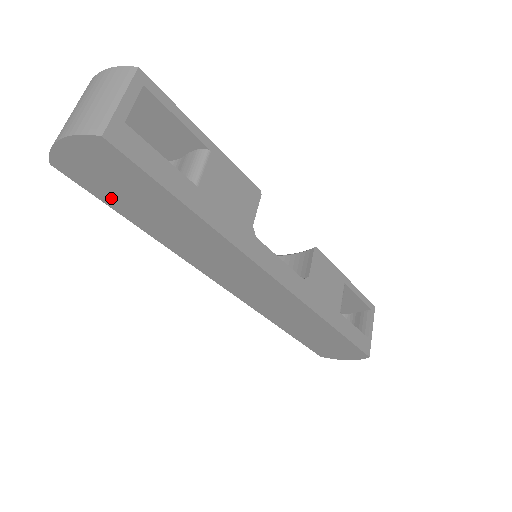
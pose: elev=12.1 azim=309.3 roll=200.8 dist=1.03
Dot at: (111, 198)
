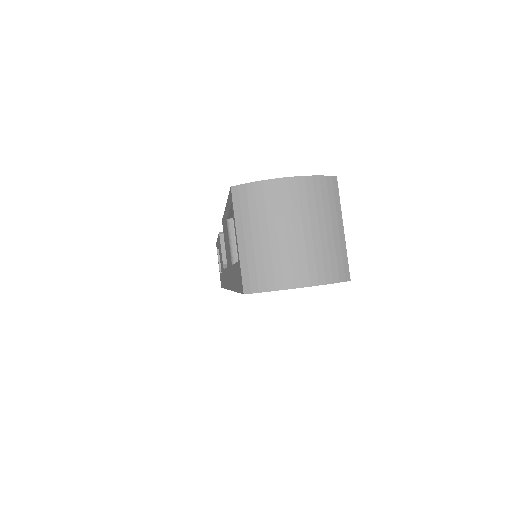
Dot at: occluded
